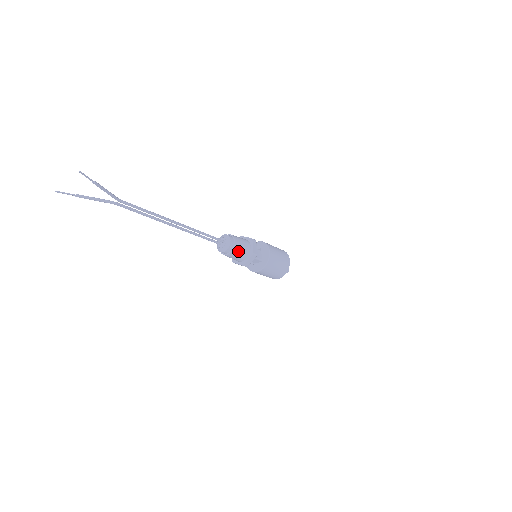
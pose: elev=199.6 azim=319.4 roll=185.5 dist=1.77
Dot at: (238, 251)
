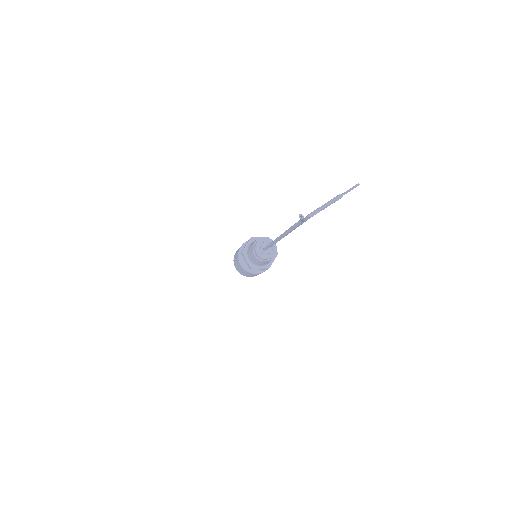
Dot at: occluded
